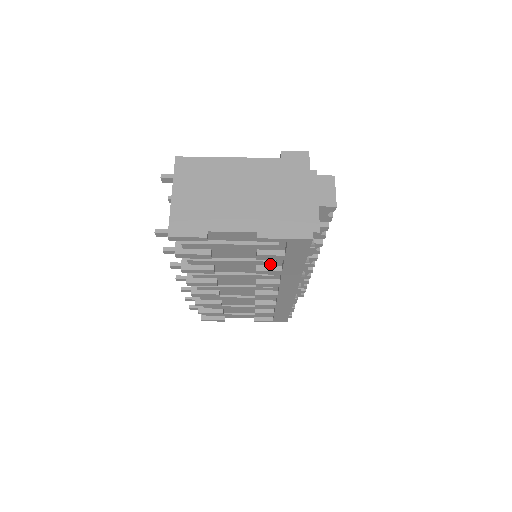
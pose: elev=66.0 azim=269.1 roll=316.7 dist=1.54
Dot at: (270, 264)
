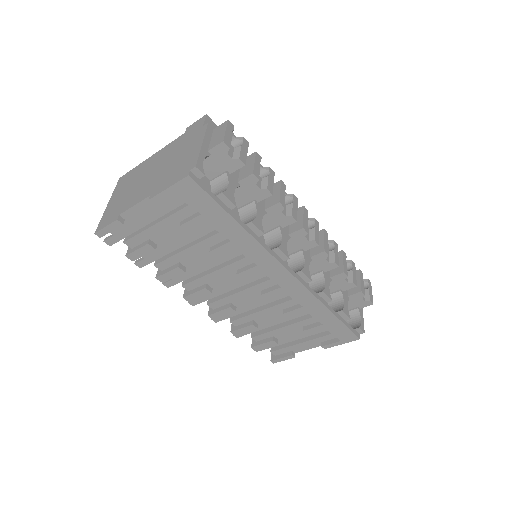
Dot at: (219, 240)
